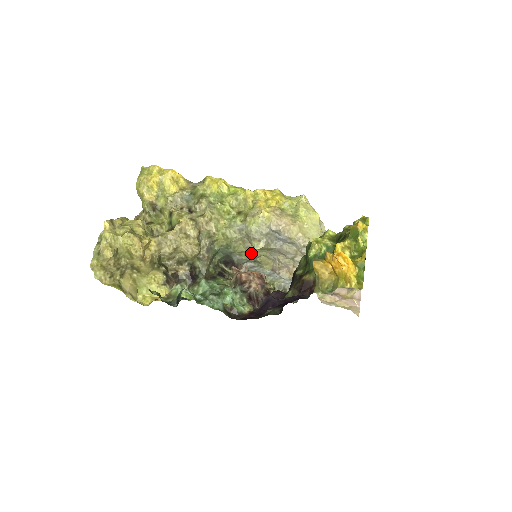
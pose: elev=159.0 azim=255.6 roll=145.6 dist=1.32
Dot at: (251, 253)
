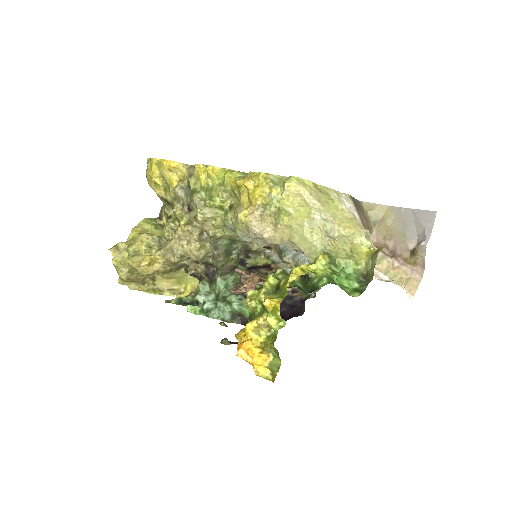
Dot at: occluded
